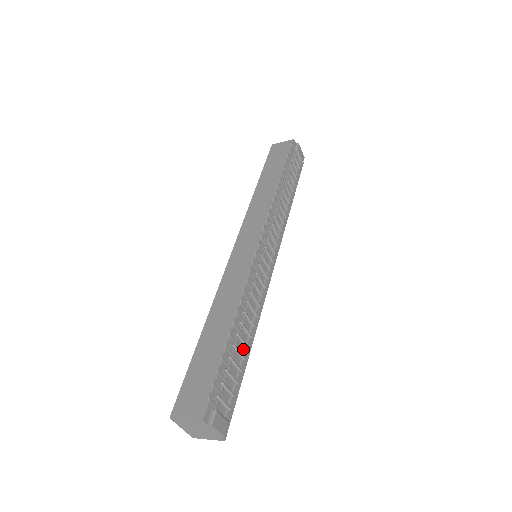
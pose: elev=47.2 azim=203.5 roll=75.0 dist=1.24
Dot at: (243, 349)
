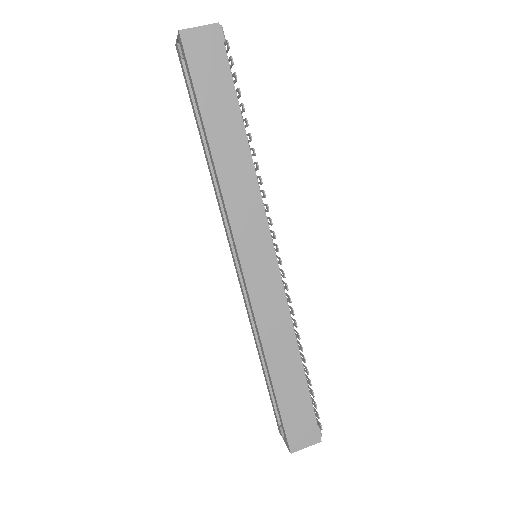
Dot at: occluded
